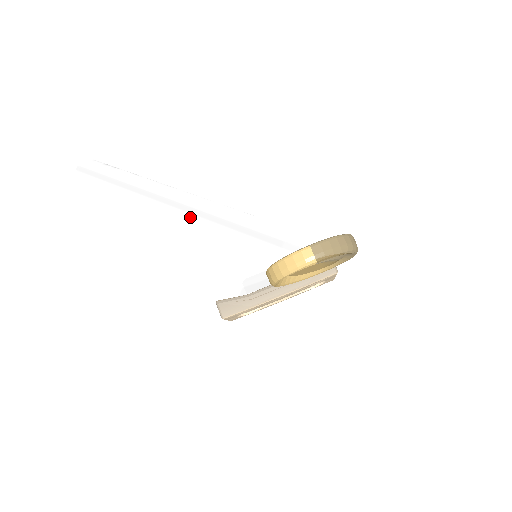
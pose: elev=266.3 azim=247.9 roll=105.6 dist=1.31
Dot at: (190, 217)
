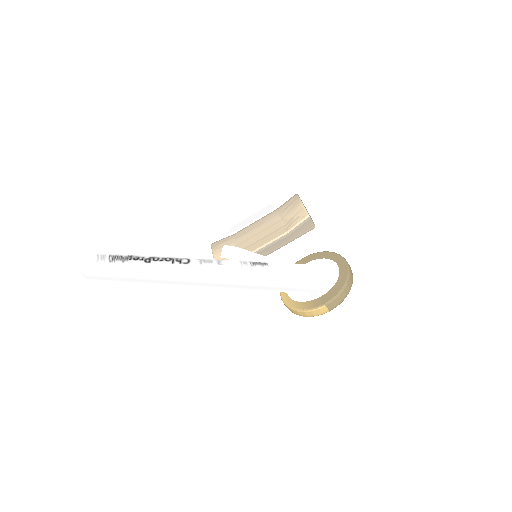
Dot at: occluded
